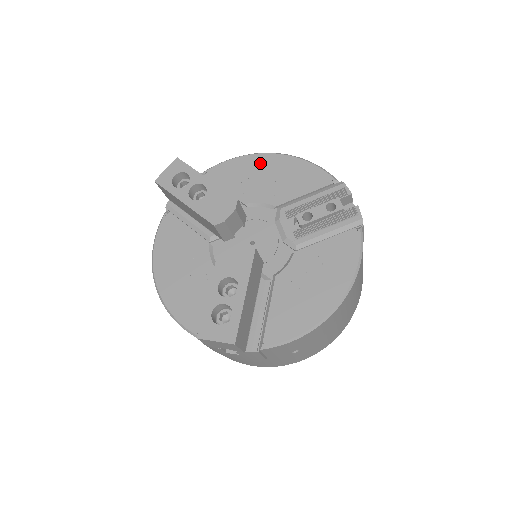
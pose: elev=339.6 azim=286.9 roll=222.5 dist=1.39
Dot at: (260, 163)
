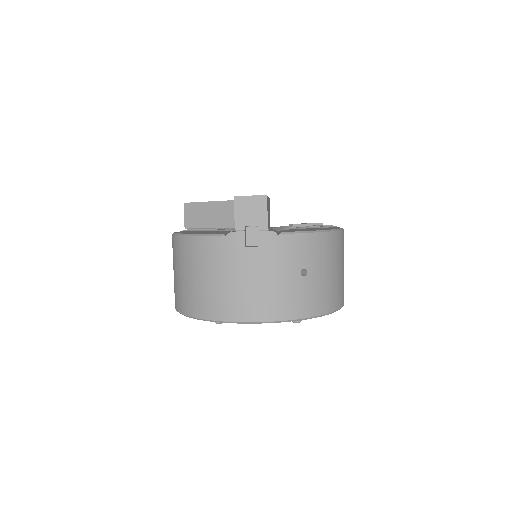
Dot at: occluded
